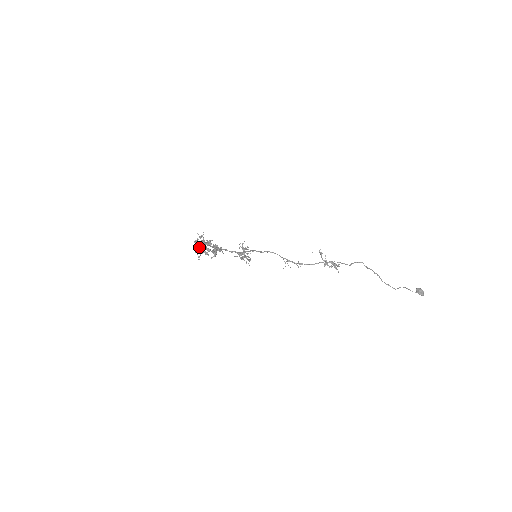
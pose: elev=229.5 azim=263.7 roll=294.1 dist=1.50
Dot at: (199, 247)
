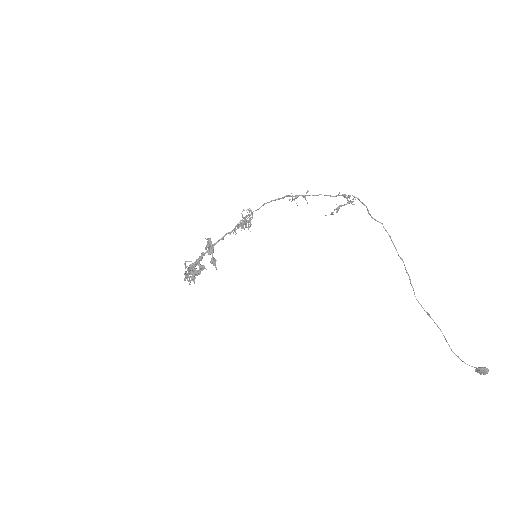
Dot at: occluded
